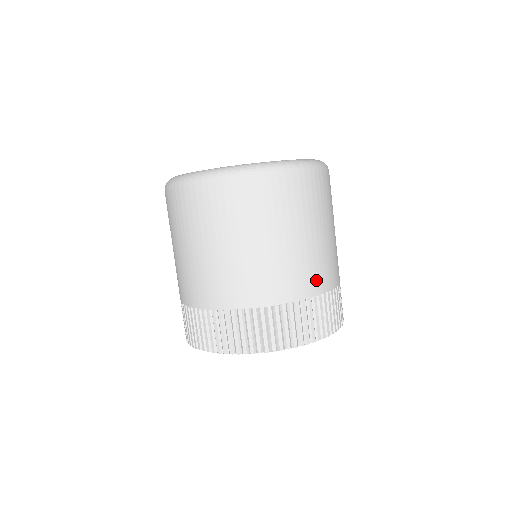
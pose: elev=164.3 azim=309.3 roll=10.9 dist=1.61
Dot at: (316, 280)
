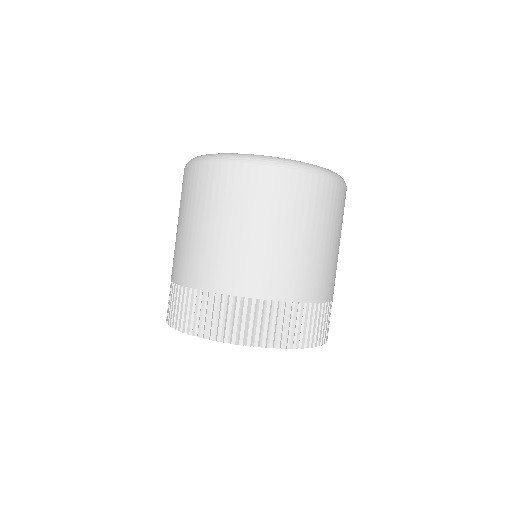
Dot at: (238, 279)
